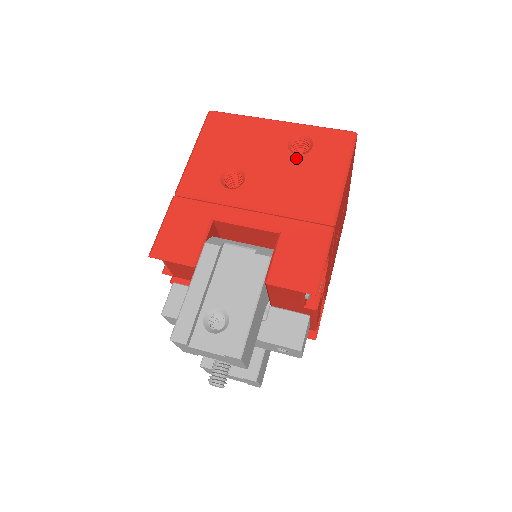
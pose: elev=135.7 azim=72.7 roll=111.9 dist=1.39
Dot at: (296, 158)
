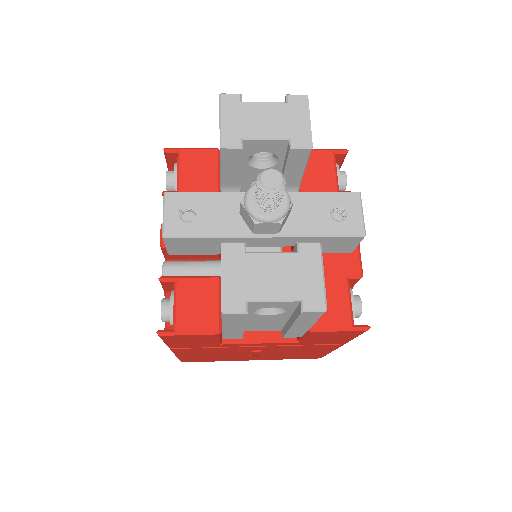
Dot at: occluded
